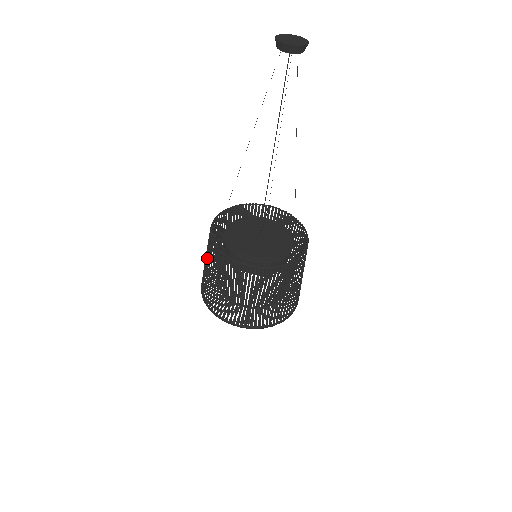
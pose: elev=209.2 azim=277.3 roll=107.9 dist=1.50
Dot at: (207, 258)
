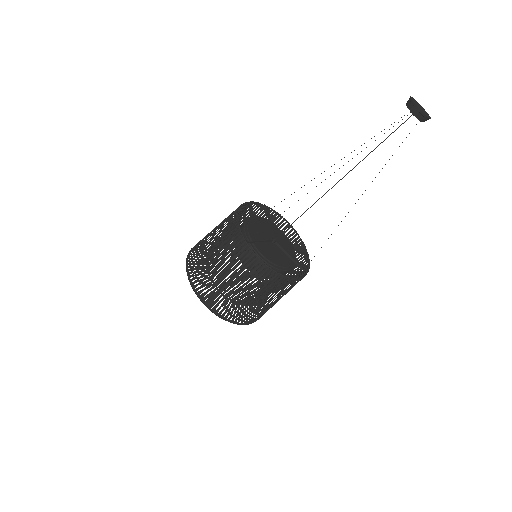
Dot at: (223, 255)
